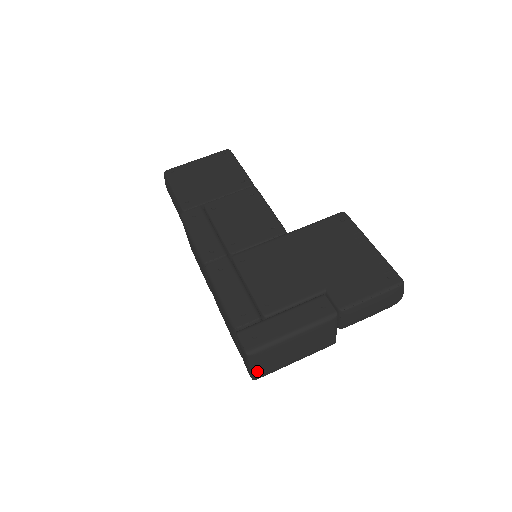
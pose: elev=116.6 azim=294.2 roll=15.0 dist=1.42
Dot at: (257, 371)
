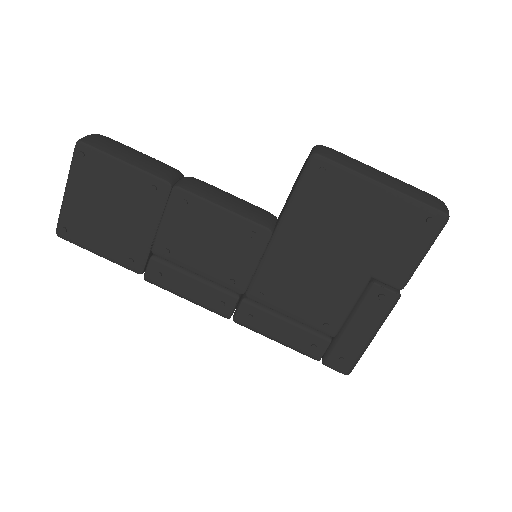
Dot at: occluded
